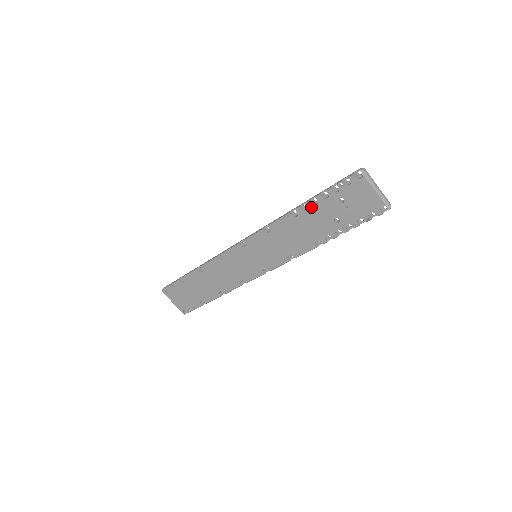
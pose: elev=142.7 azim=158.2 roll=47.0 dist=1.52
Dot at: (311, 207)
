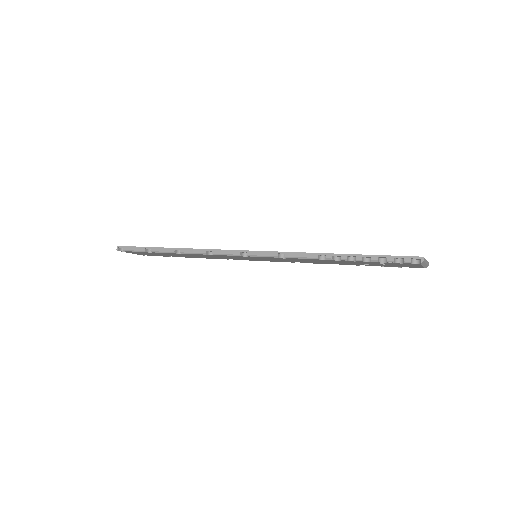
Dot at: (346, 261)
